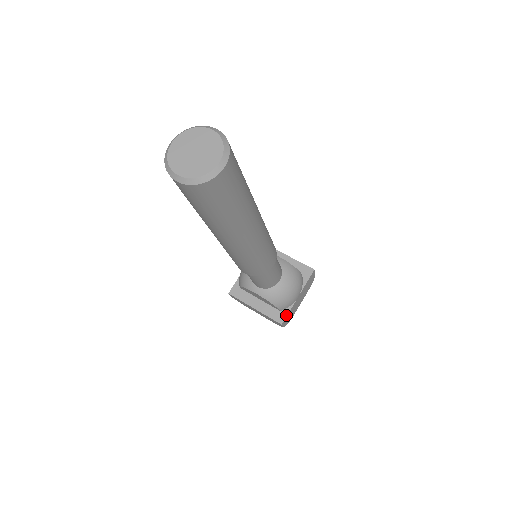
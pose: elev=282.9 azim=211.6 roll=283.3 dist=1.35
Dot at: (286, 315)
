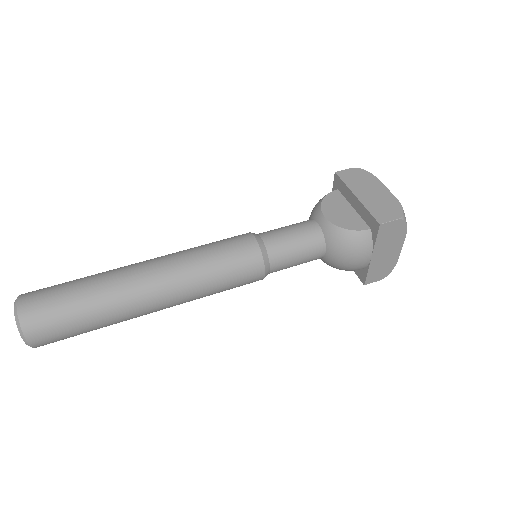
Dot at: (365, 276)
